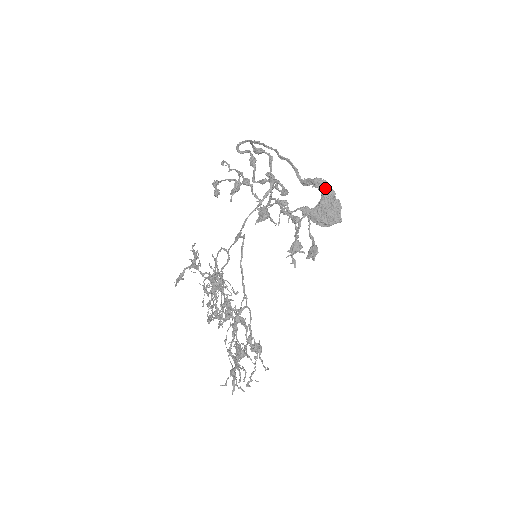
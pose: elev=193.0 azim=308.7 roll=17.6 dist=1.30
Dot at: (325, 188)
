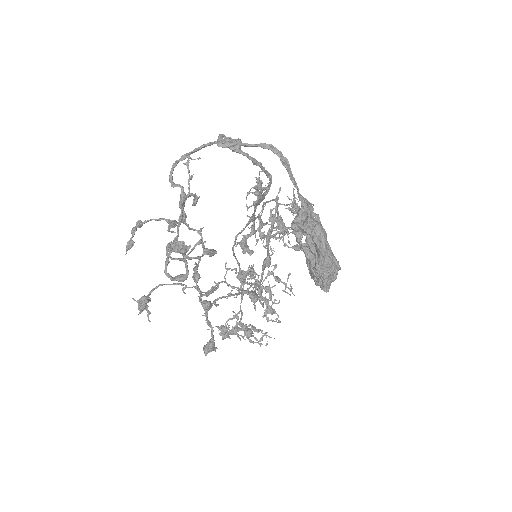
Dot at: (308, 242)
